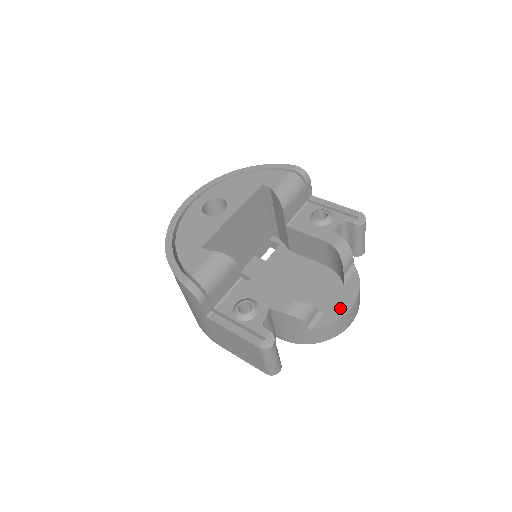
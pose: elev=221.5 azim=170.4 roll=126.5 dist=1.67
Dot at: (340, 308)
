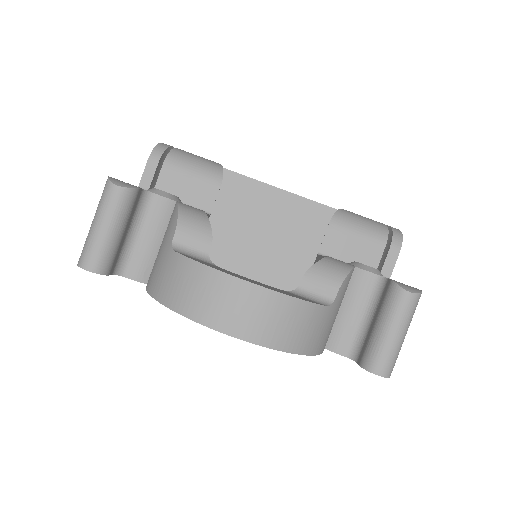
Dot at: (233, 273)
